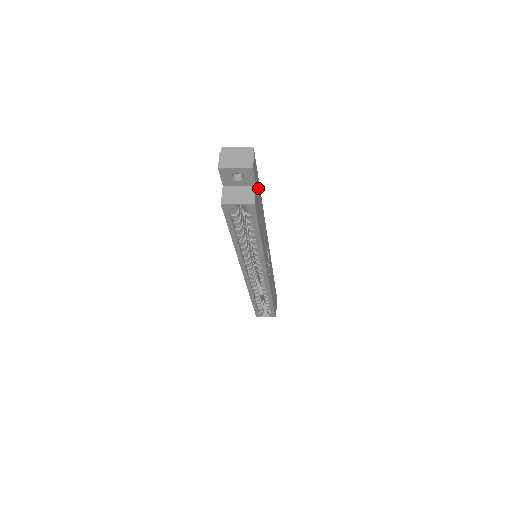
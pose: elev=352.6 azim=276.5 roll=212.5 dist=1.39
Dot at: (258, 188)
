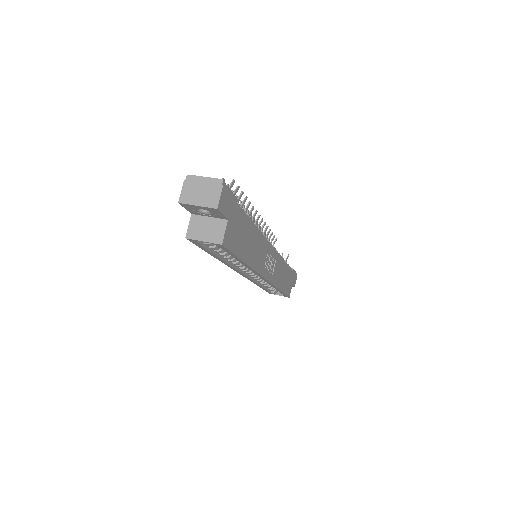
Dot at: (237, 215)
